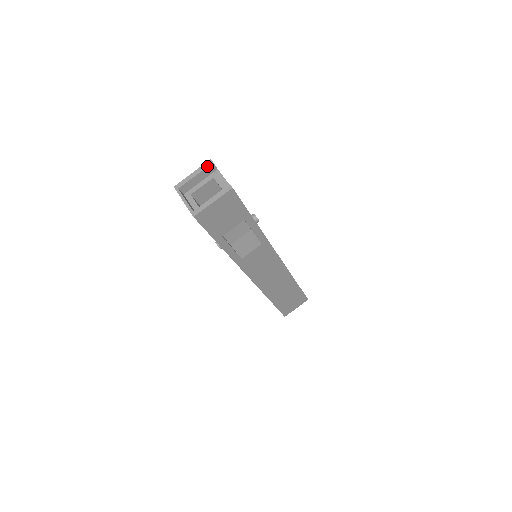
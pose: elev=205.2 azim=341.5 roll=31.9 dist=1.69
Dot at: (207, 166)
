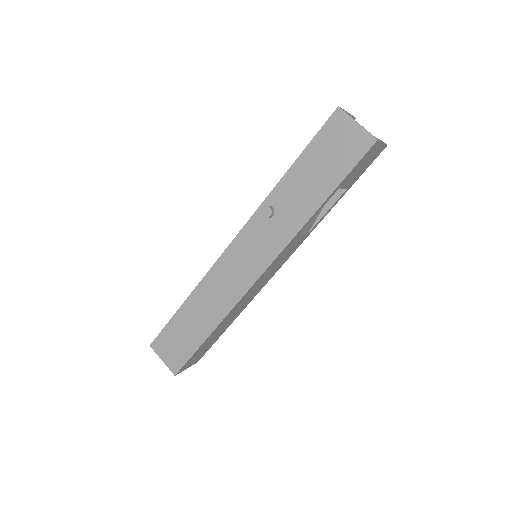
Dot at: occluded
